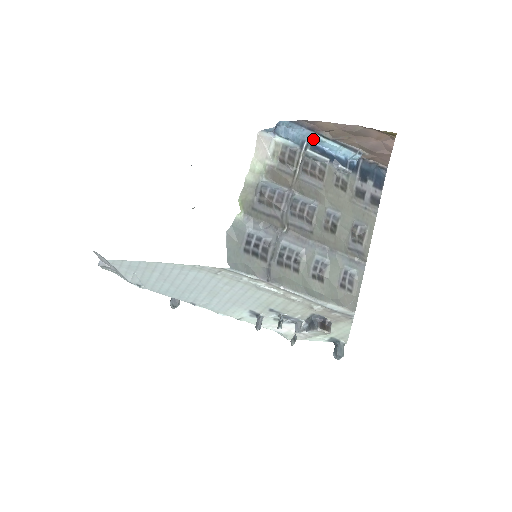
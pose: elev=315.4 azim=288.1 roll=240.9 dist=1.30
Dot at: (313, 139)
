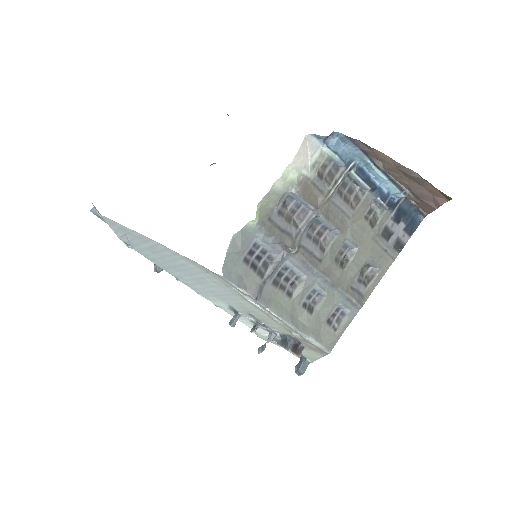
Dot at: (363, 162)
